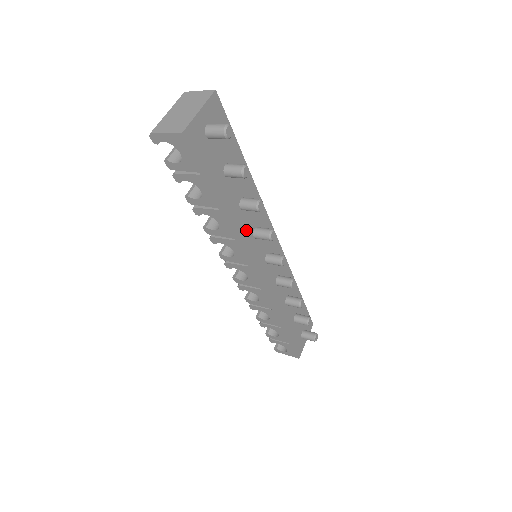
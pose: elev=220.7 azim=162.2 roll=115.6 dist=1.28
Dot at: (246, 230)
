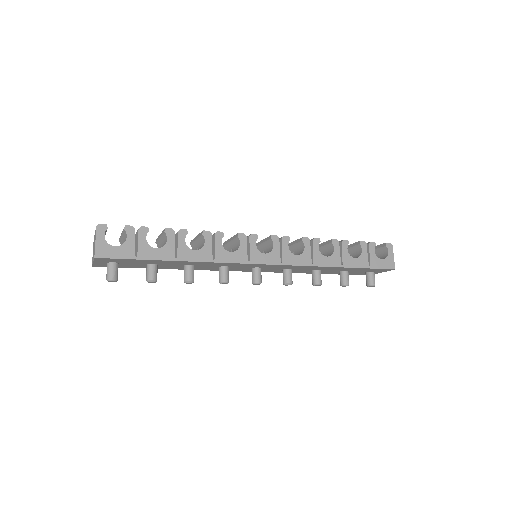
Dot at: (208, 268)
